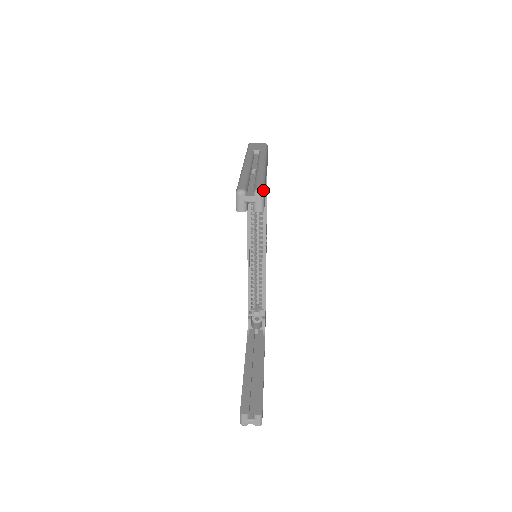
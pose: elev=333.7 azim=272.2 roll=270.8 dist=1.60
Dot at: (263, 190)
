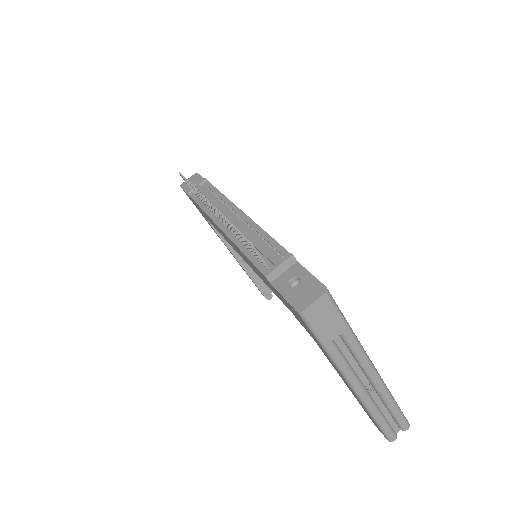
Dot at: (409, 425)
